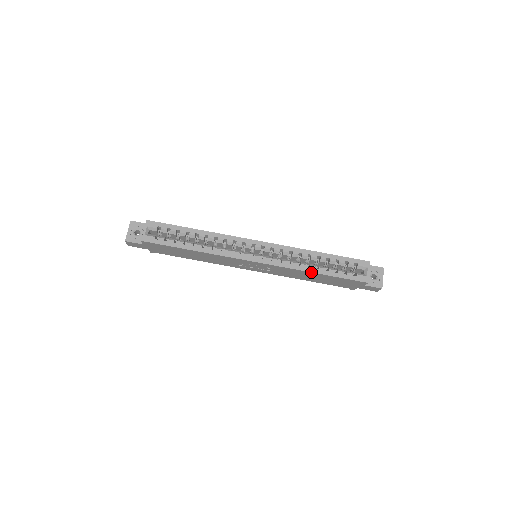
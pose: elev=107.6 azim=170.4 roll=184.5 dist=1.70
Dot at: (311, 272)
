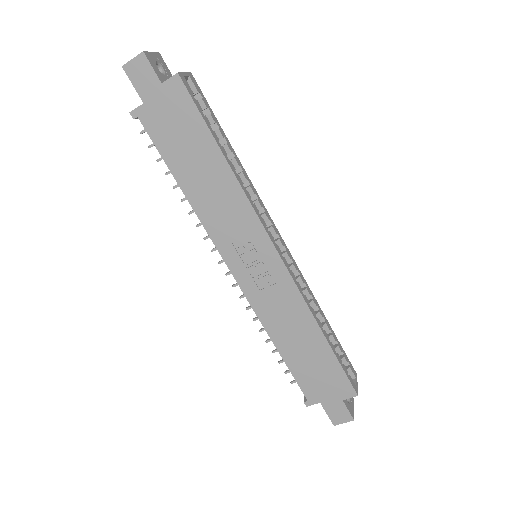
Dot at: (319, 326)
